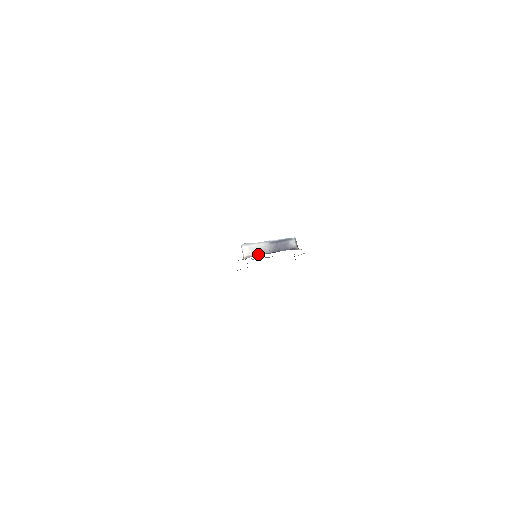
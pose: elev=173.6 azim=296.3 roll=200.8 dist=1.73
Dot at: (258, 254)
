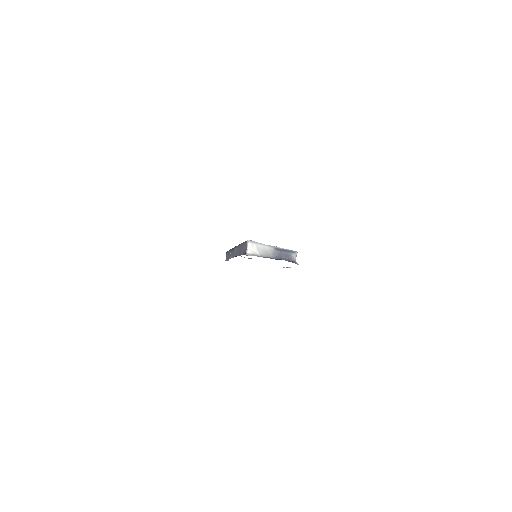
Dot at: (262, 255)
